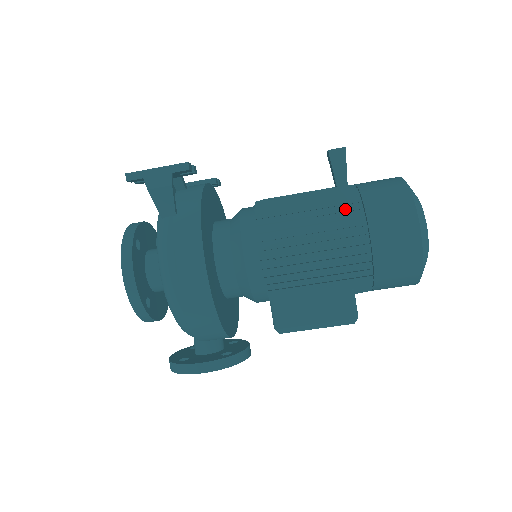
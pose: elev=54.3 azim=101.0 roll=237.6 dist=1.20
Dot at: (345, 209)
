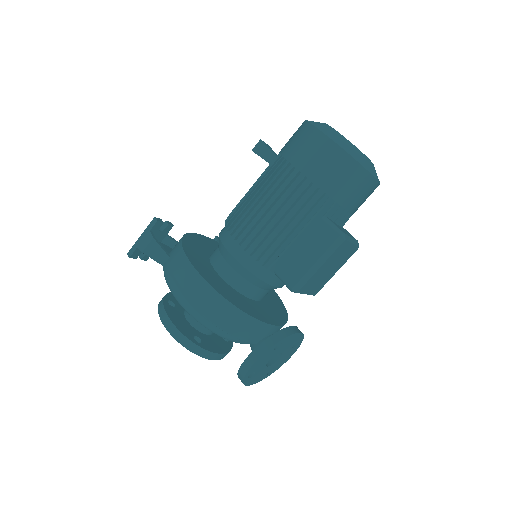
Dot at: (274, 169)
